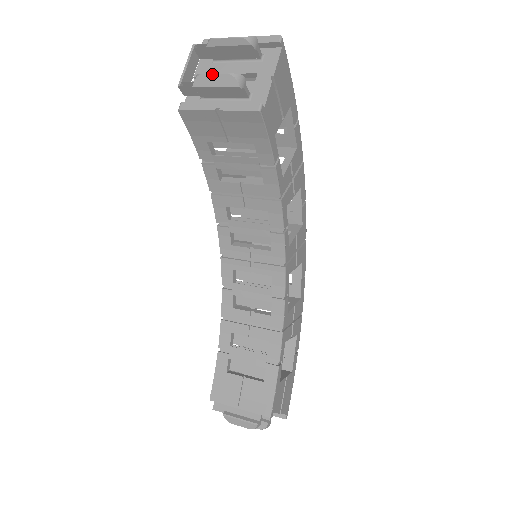
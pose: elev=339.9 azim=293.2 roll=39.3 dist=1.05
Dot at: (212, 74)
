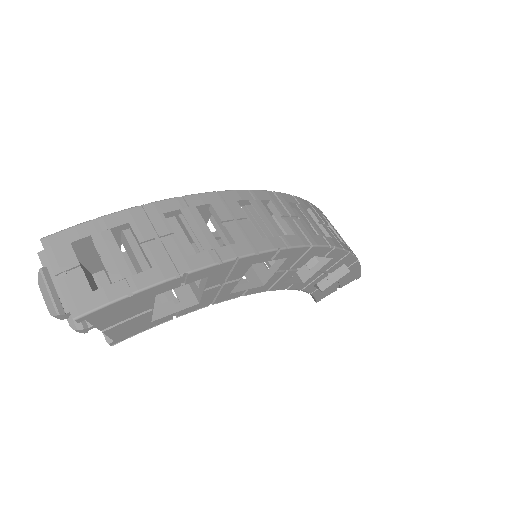
Dot at: occluded
